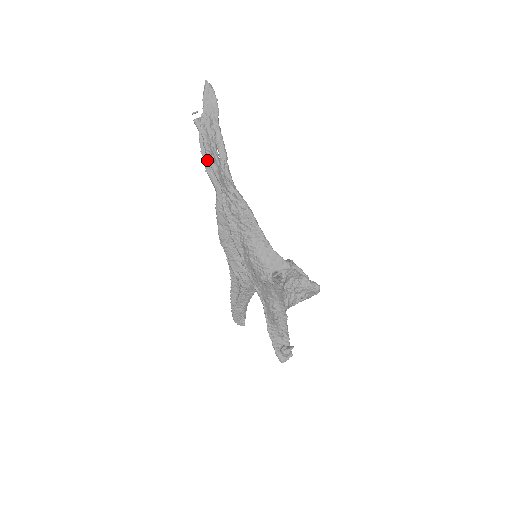
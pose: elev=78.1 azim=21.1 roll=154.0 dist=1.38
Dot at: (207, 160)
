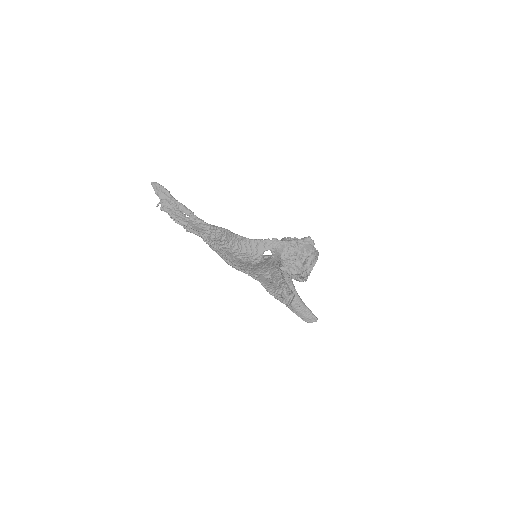
Dot at: occluded
